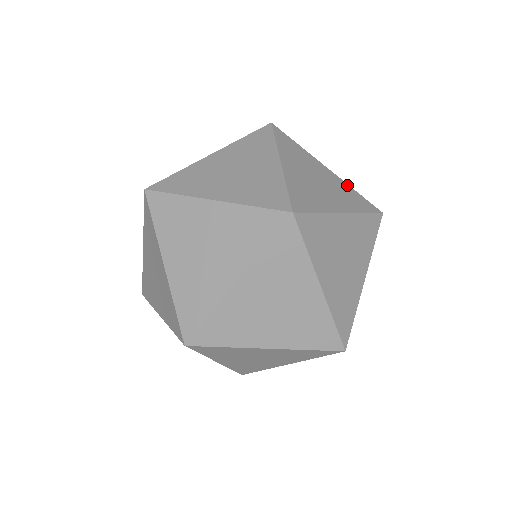
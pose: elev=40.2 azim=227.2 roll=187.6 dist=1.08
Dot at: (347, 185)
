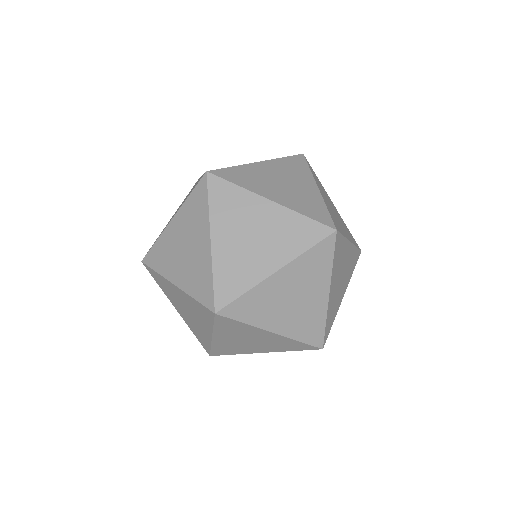
Dot at: (290, 340)
